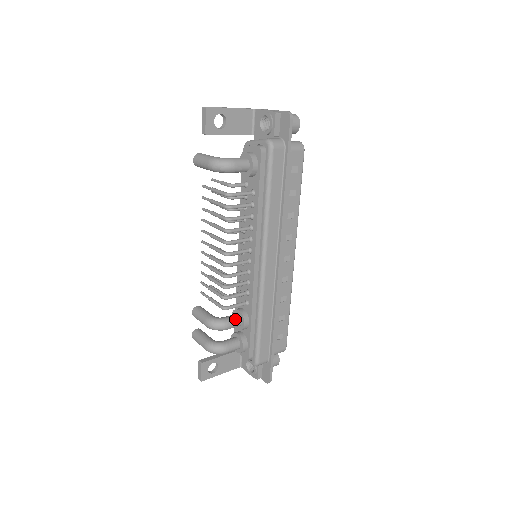
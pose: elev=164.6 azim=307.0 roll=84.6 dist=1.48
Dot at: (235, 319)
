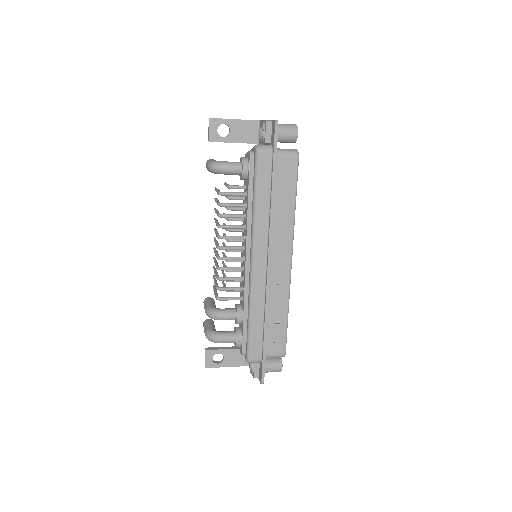
Dot at: (230, 312)
